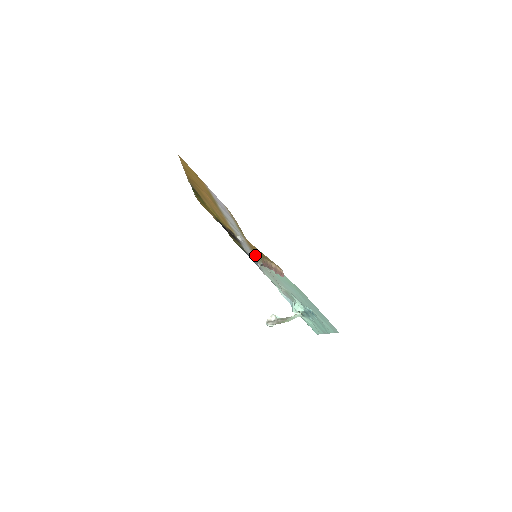
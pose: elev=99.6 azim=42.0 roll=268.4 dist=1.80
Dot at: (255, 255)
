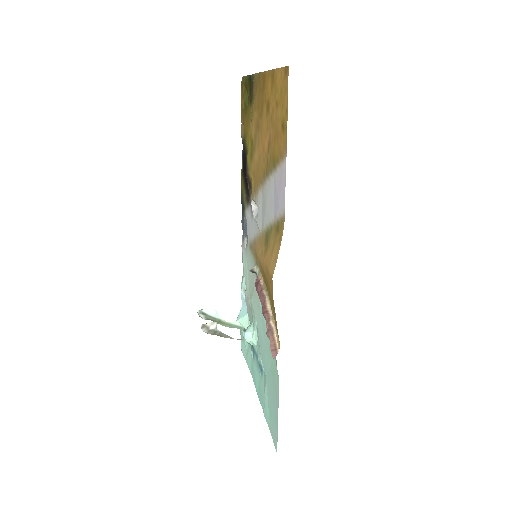
Dot at: (256, 252)
